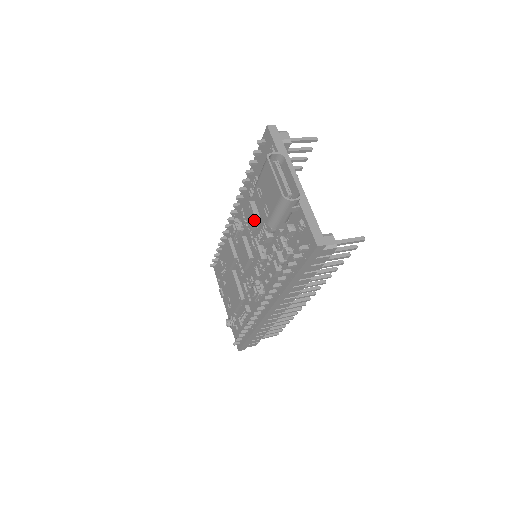
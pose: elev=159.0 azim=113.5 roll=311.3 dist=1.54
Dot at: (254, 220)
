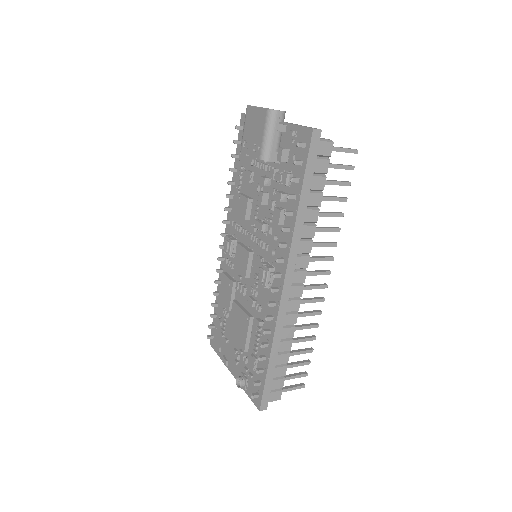
Dot at: (246, 202)
